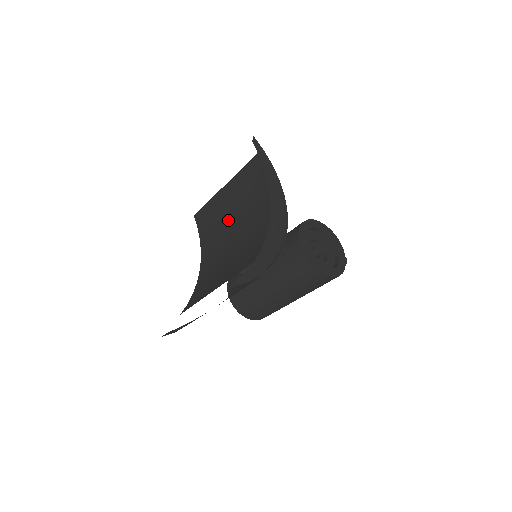
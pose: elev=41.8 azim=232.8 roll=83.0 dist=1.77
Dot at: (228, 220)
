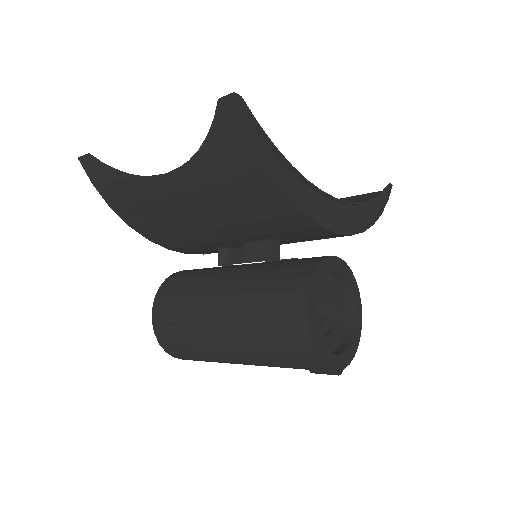
Dot at: occluded
